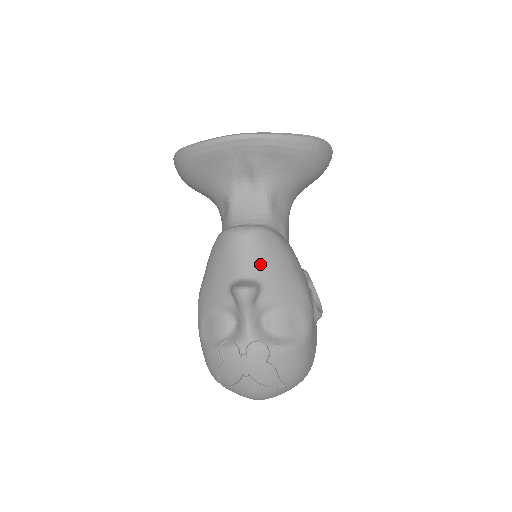
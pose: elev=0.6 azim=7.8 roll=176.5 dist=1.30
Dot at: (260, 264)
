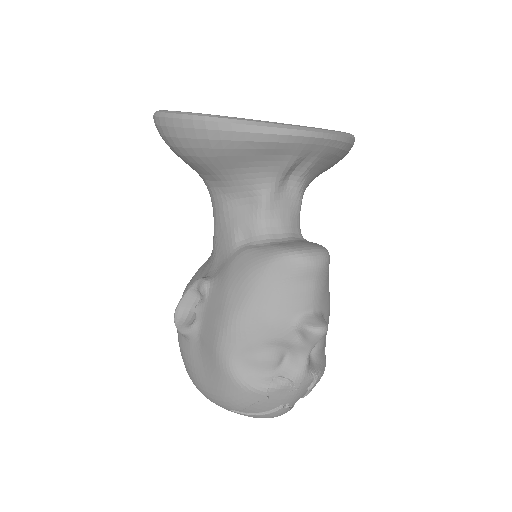
Dot at: (323, 293)
